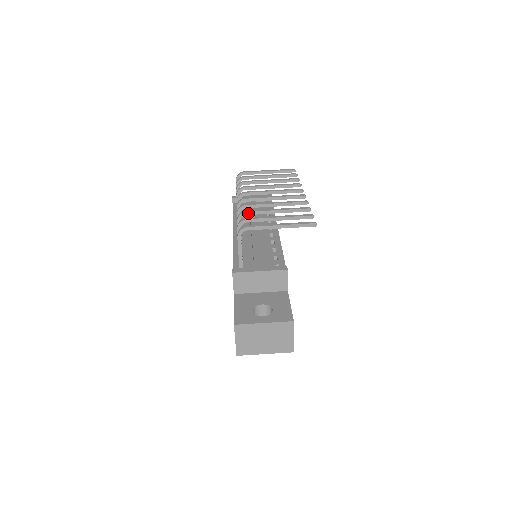
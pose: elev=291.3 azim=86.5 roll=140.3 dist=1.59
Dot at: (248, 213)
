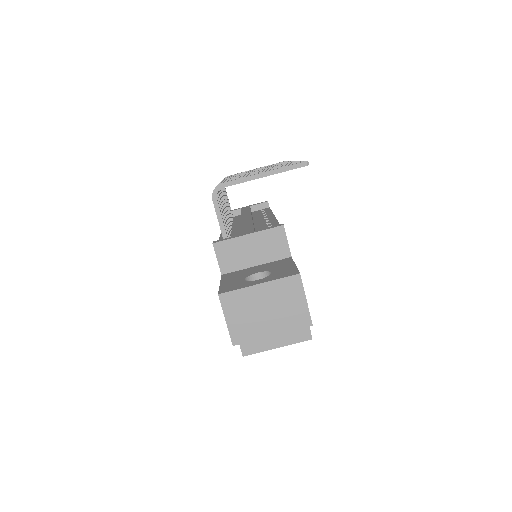
Dot at: occluded
